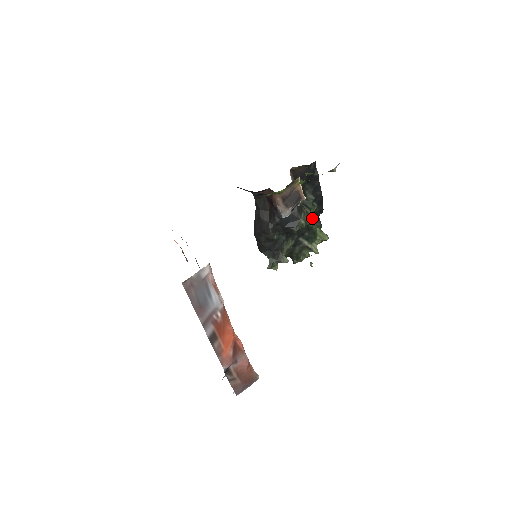
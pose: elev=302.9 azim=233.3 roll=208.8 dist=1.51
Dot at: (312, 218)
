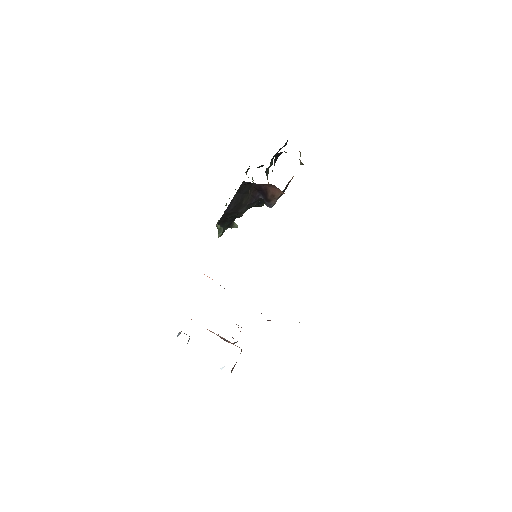
Dot at: occluded
